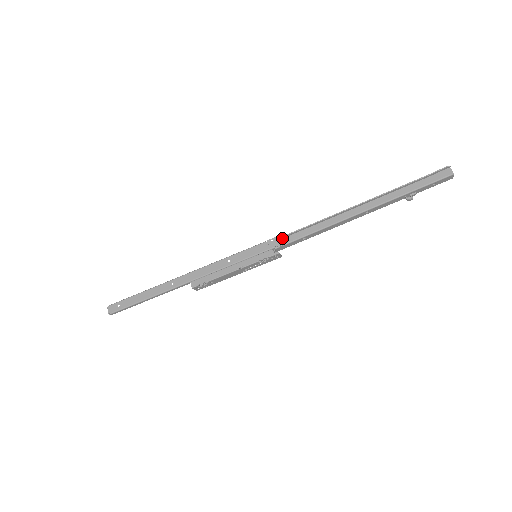
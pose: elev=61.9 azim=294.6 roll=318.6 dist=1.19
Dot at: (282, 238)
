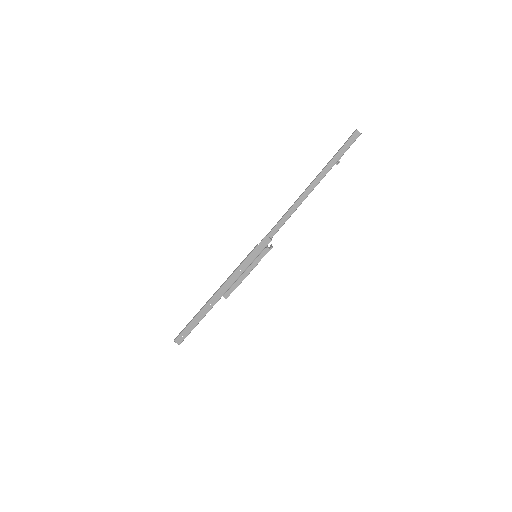
Dot at: (268, 237)
